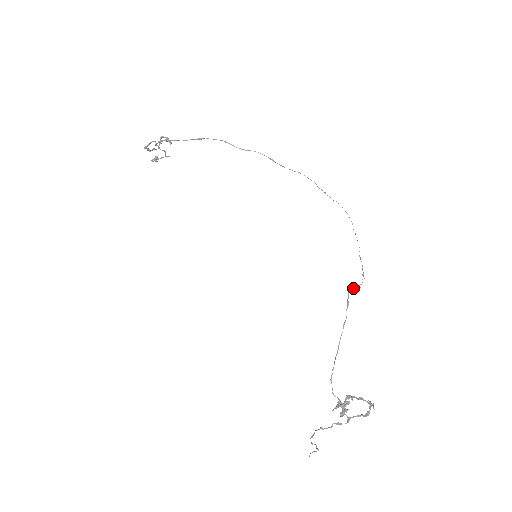
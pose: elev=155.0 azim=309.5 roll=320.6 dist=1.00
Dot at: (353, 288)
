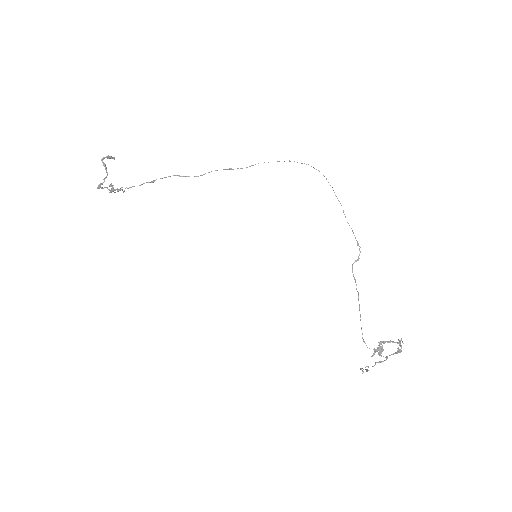
Dot at: occluded
